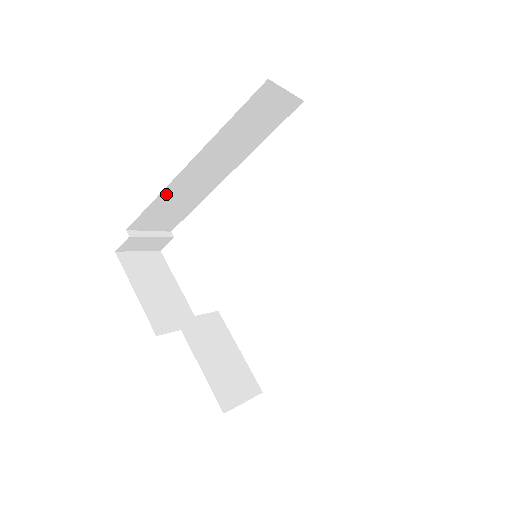
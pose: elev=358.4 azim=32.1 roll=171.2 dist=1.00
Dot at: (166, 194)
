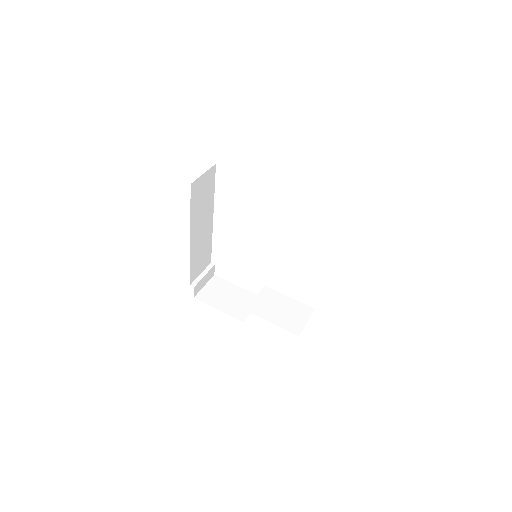
Dot at: (193, 257)
